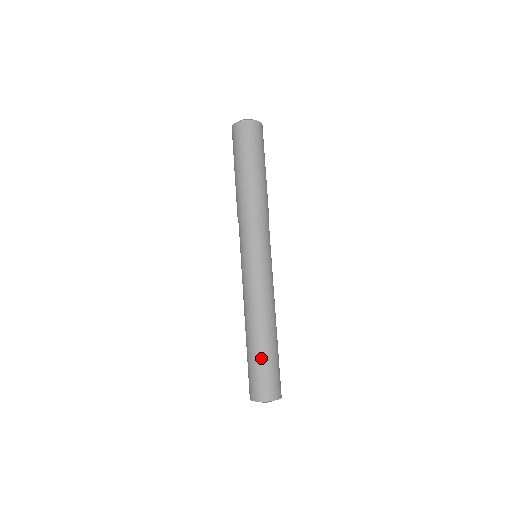
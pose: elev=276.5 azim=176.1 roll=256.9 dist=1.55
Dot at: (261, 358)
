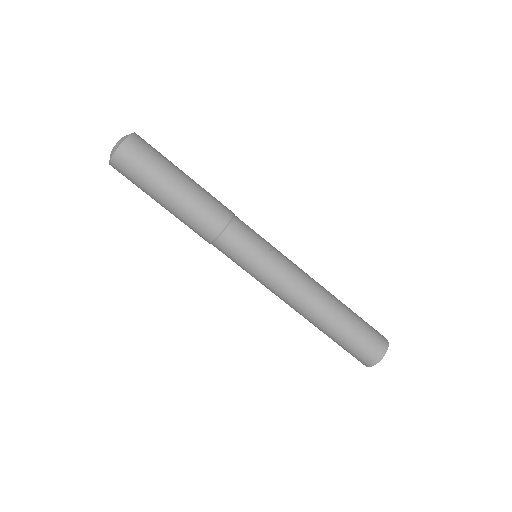
Dot at: (353, 324)
